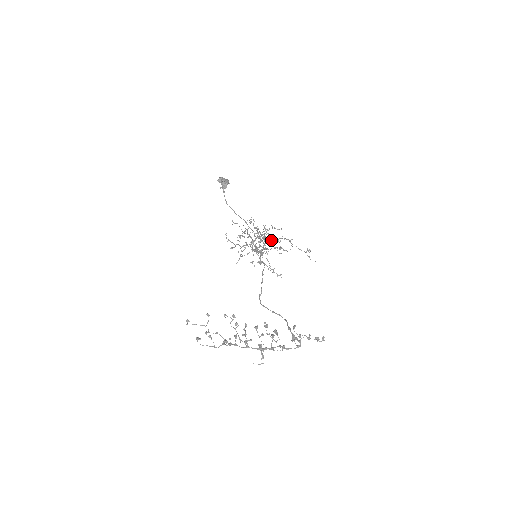
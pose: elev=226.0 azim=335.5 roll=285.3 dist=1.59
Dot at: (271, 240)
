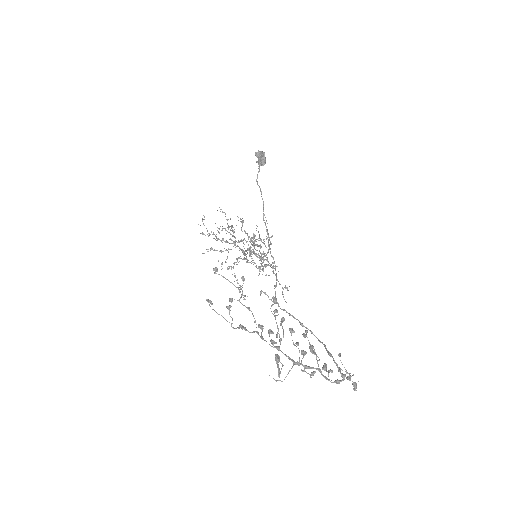
Dot at: occluded
